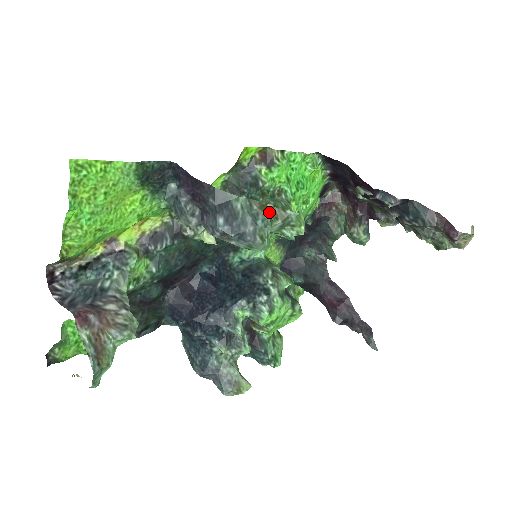
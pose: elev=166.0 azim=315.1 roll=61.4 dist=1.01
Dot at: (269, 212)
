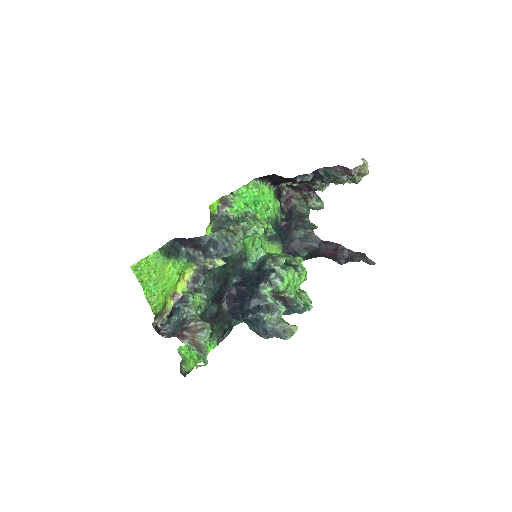
Dot at: (232, 231)
